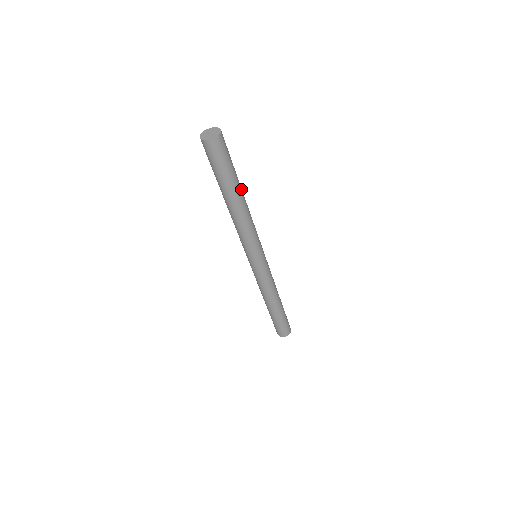
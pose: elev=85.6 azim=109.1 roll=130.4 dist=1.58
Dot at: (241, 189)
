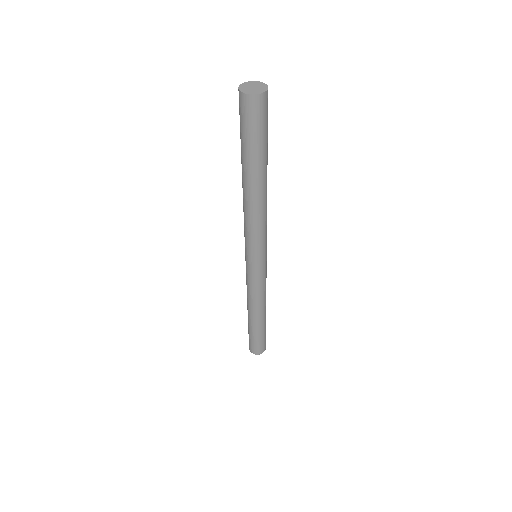
Dot at: occluded
